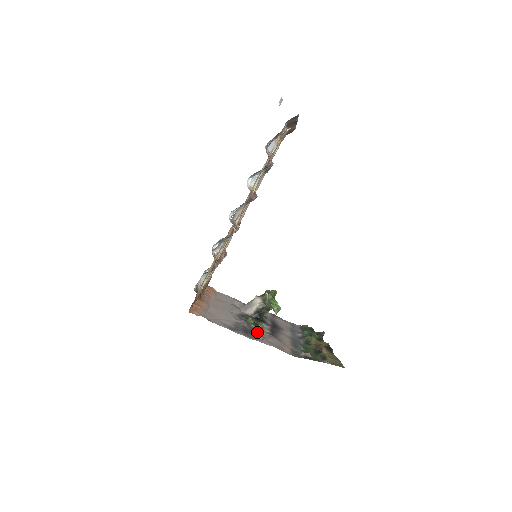
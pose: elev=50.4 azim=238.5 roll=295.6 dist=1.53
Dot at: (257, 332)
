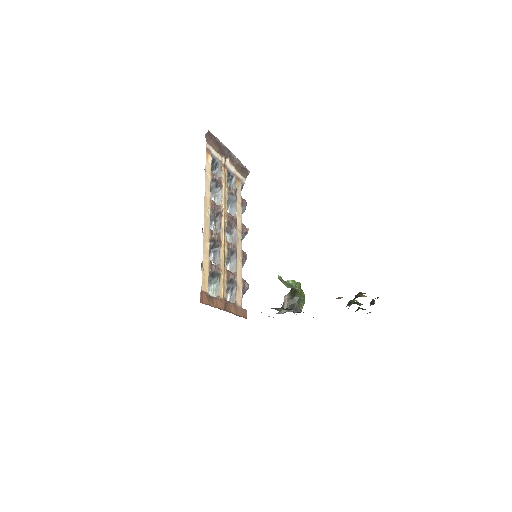
Dot at: occluded
